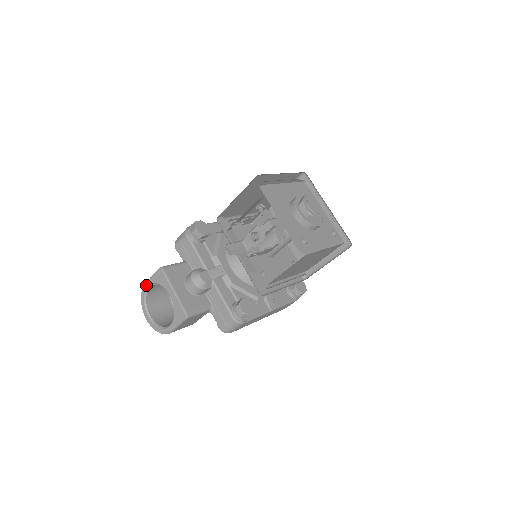
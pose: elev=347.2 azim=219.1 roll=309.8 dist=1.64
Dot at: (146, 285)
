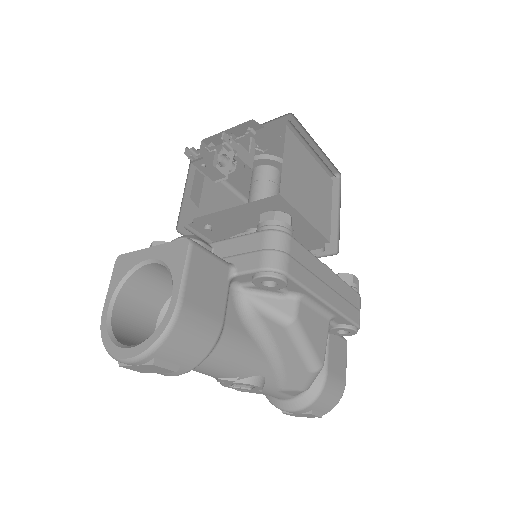
Dot at: (104, 310)
